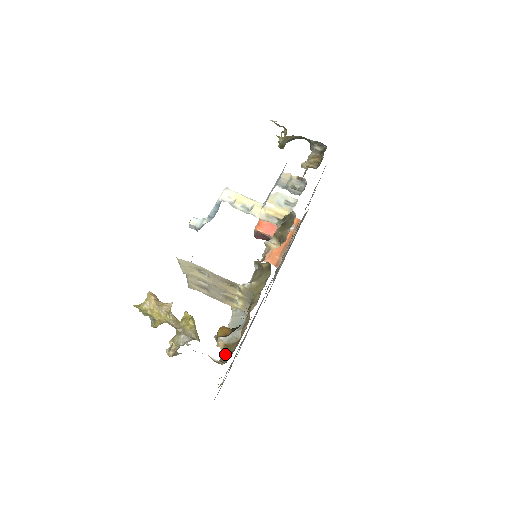
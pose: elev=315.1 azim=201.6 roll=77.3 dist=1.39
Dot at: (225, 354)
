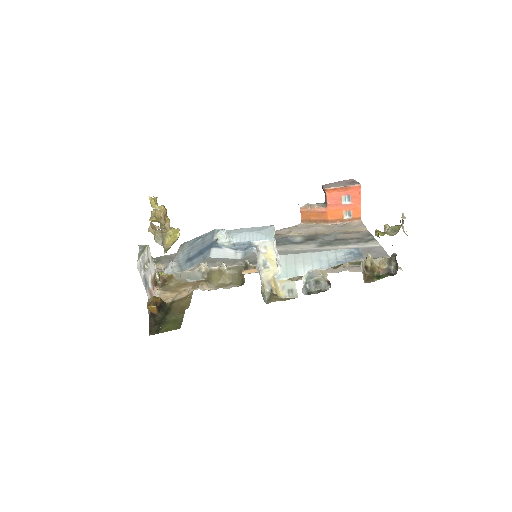
Dot at: (167, 279)
